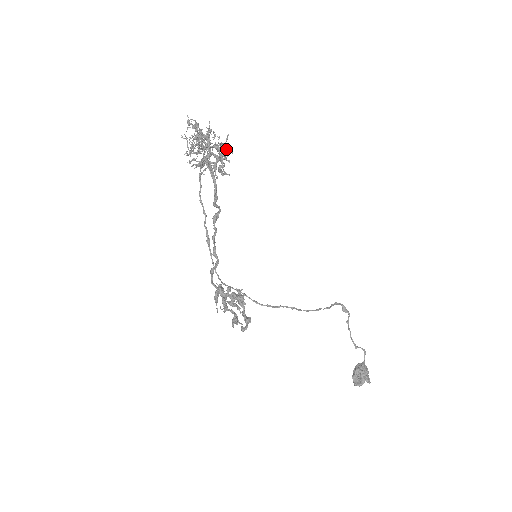
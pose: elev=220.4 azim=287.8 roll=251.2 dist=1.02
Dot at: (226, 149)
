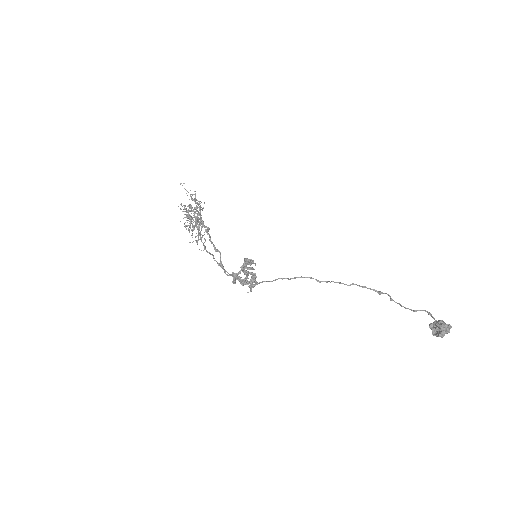
Dot at: (195, 194)
